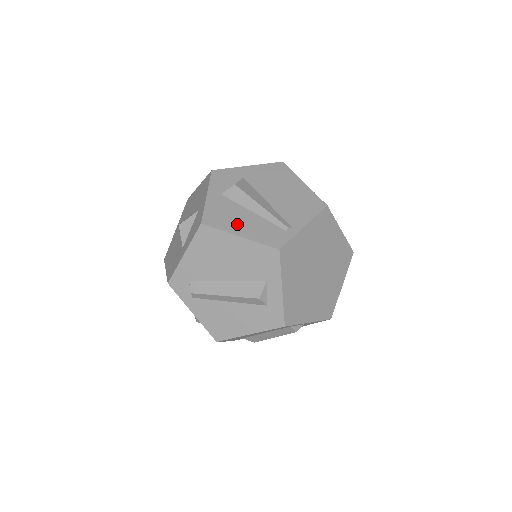
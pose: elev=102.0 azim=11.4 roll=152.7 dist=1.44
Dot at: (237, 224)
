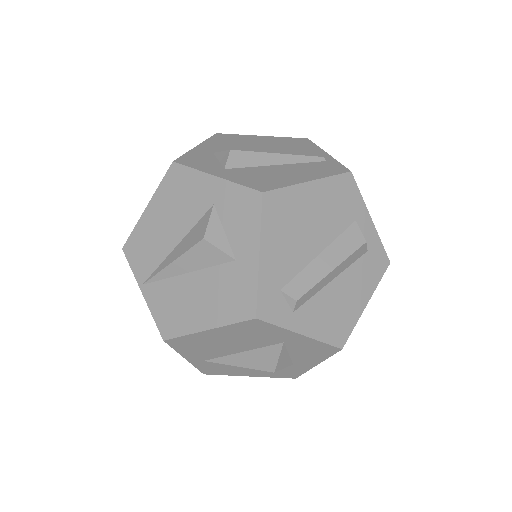
Dot at: (288, 176)
